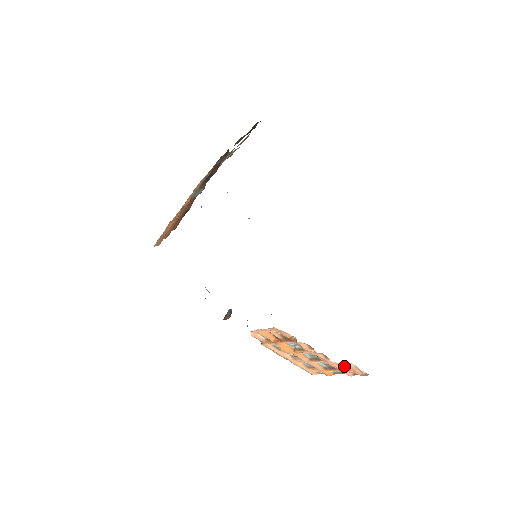
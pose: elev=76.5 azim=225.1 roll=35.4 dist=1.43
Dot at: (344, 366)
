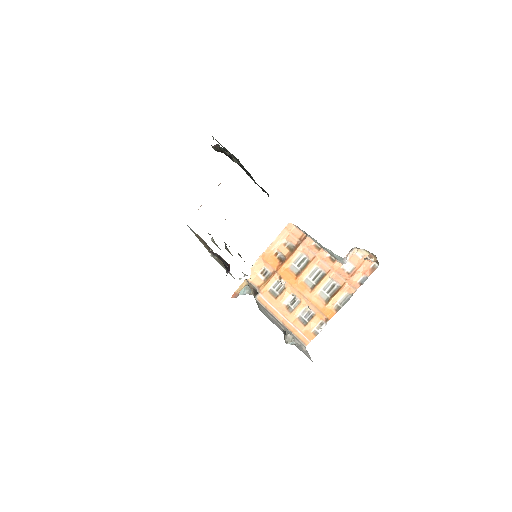
Dot at: (350, 271)
